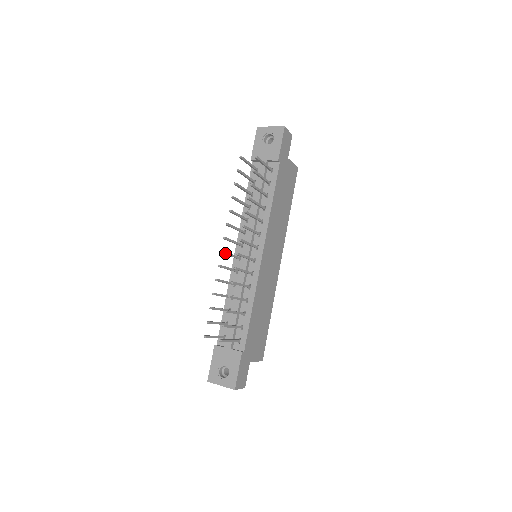
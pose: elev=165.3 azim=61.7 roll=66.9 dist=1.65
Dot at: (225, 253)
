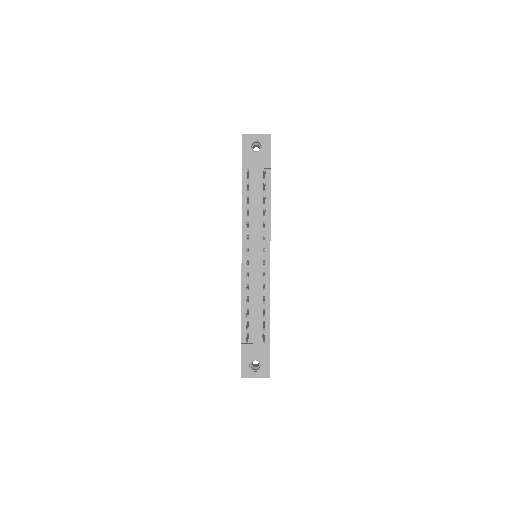
Dot at: (248, 263)
